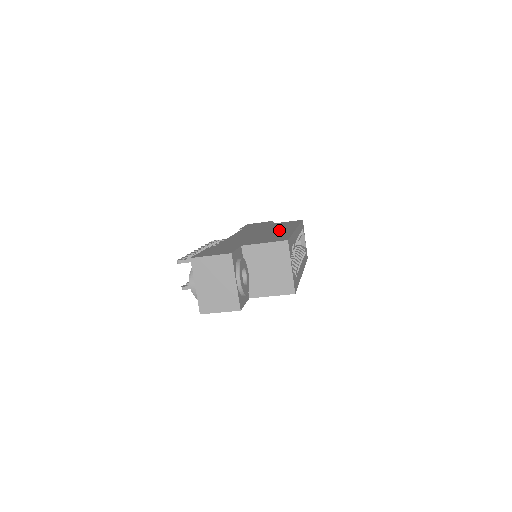
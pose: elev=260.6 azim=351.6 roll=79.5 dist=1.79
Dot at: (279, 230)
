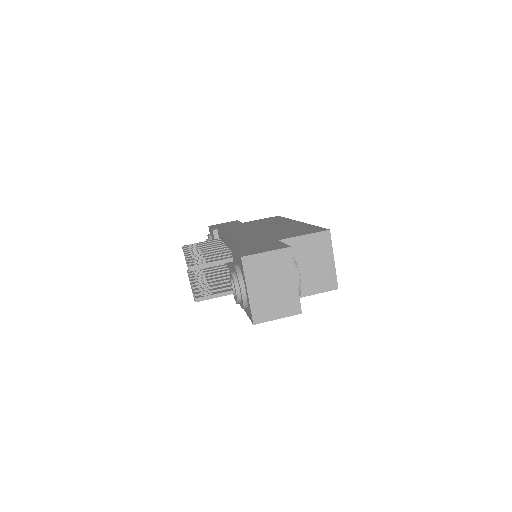
Dot at: (281, 225)
